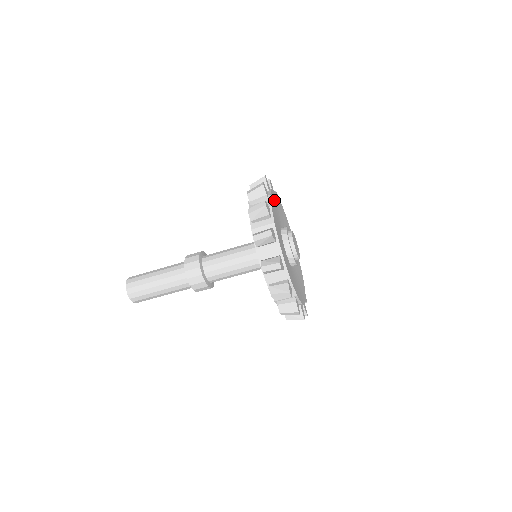
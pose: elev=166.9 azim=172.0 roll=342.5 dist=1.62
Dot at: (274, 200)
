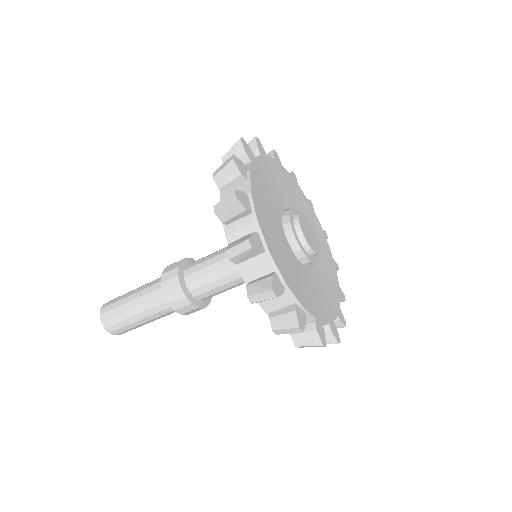
Dot at: (263, 172)
